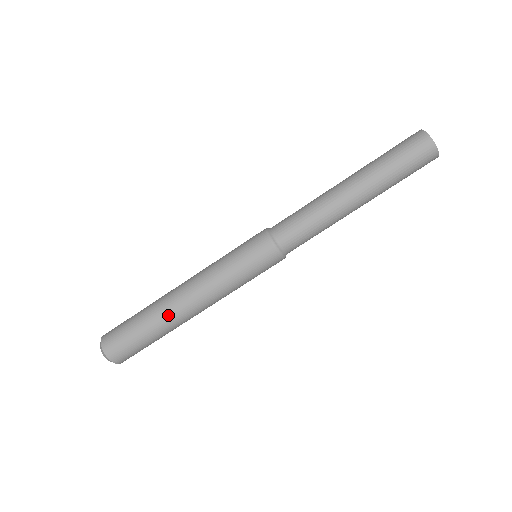
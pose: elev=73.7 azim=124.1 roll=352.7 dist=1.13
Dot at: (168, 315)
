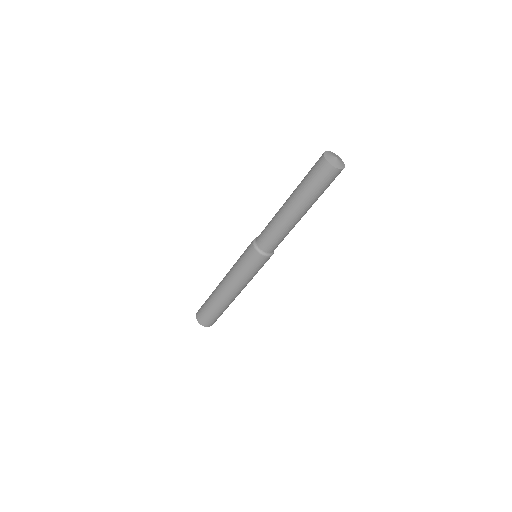
Dot at: (221, 301)
